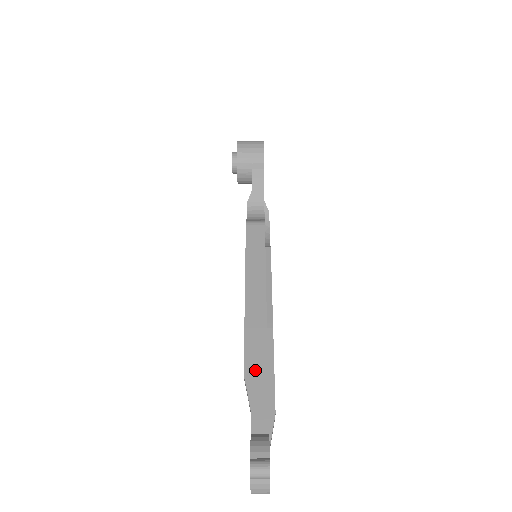
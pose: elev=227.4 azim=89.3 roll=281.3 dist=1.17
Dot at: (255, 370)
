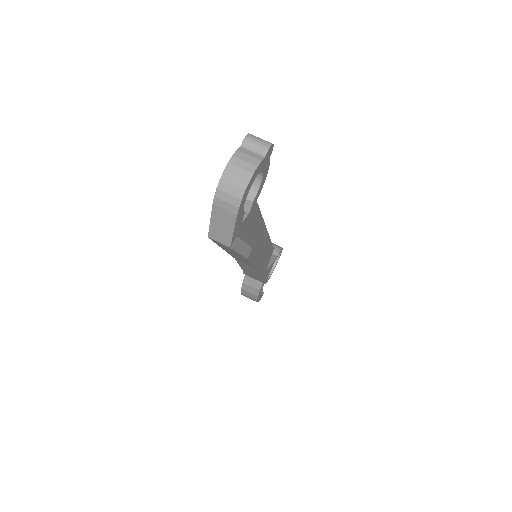
Dot at: occluded
